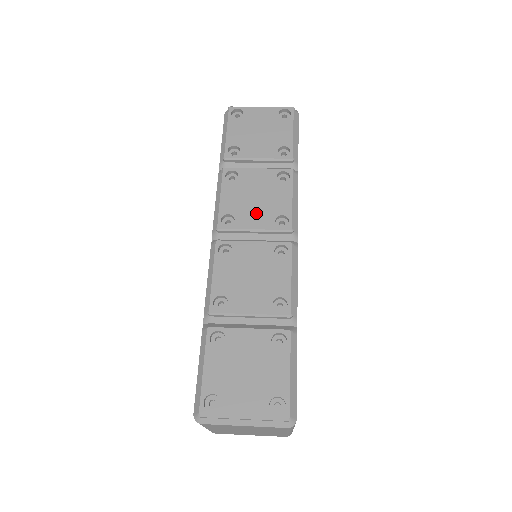
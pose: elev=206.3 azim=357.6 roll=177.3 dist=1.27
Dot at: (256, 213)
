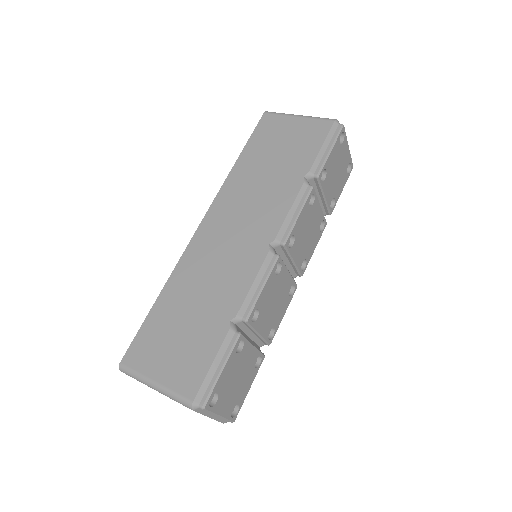
Dot at: (302, 248)
